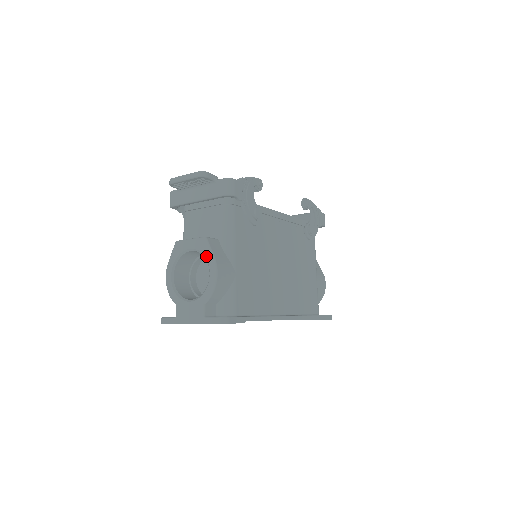
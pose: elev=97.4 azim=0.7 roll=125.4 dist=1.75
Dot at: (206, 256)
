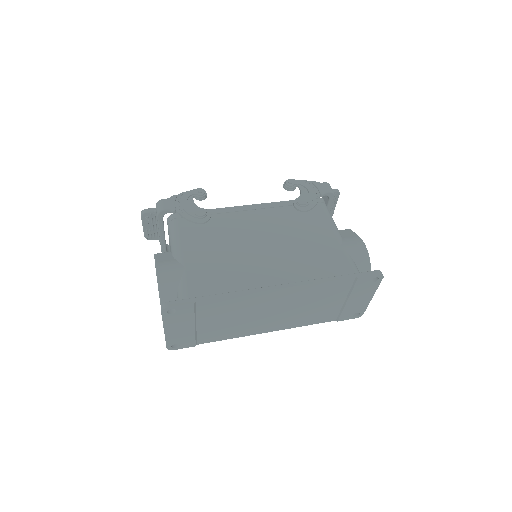
Dot at: occluded
